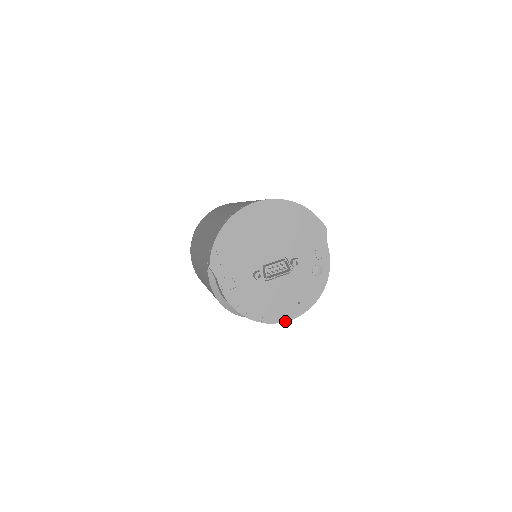
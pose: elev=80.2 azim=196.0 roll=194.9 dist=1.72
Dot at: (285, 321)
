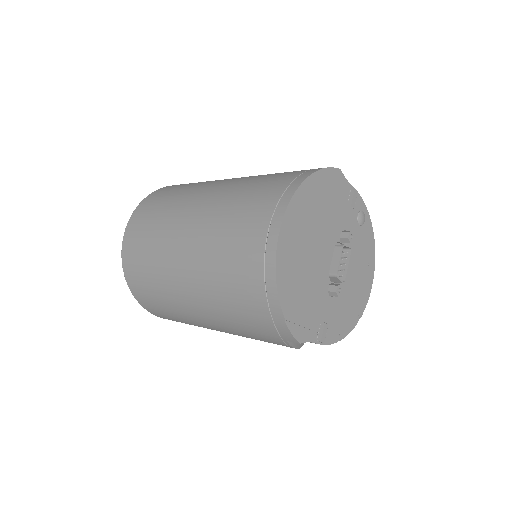
Dot at: (370, 292)
